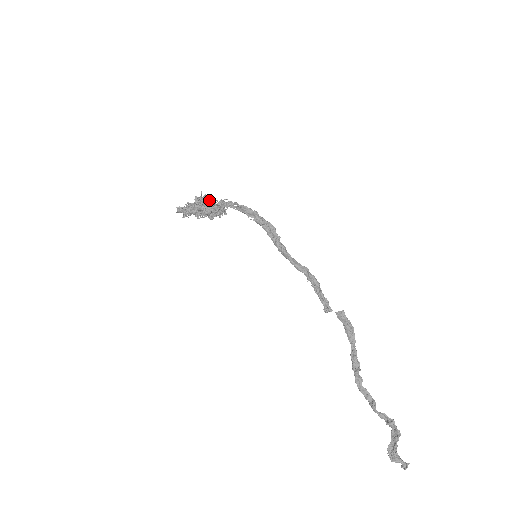
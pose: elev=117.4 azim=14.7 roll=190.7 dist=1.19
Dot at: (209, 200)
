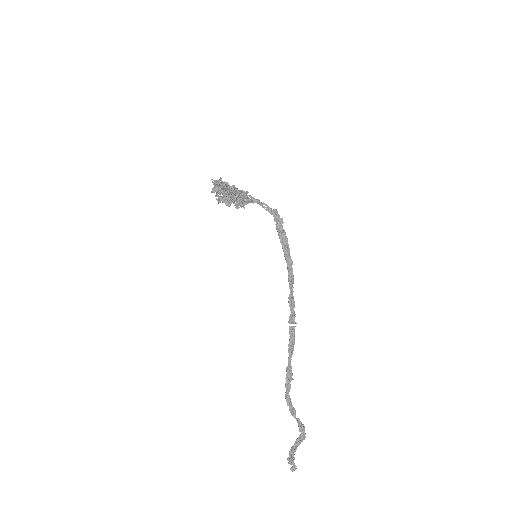
Dot at: occluded
